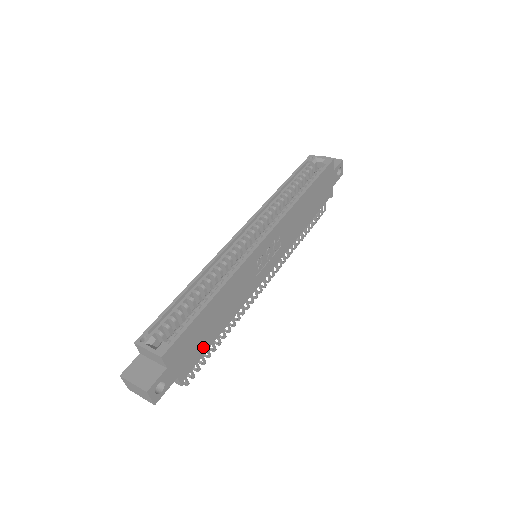
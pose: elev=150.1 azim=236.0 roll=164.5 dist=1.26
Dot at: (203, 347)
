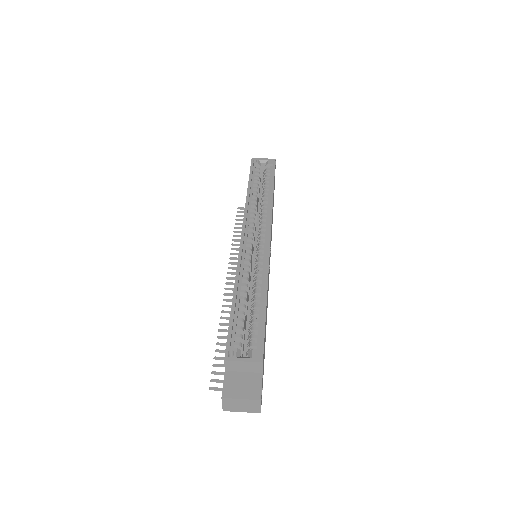
Dot at: occluded
